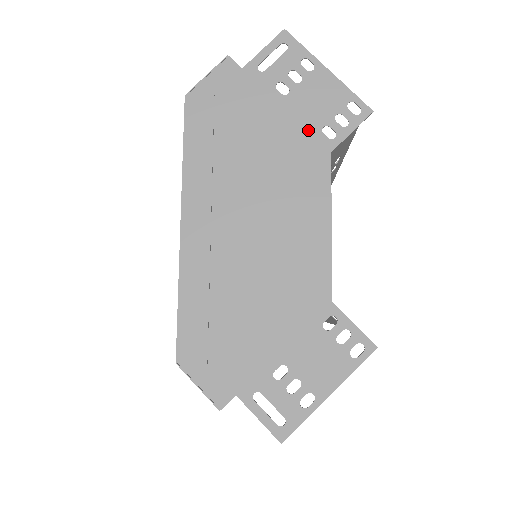
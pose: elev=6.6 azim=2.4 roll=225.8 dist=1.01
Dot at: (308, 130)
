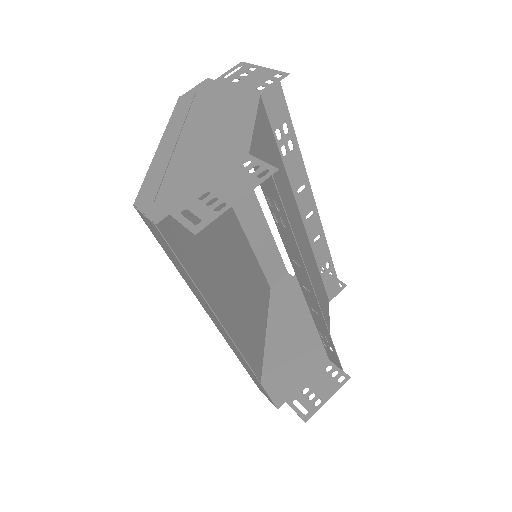
Dot at: (248, 90)
